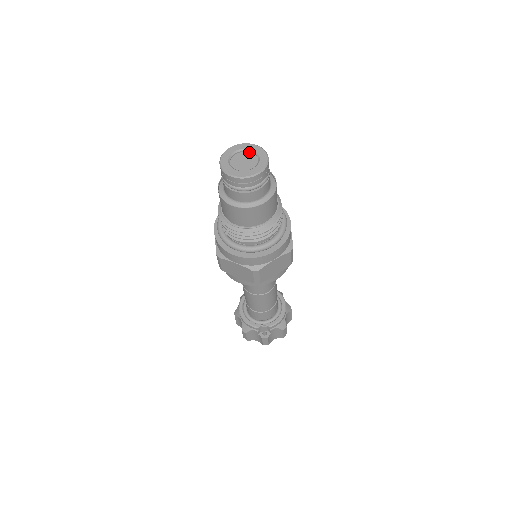
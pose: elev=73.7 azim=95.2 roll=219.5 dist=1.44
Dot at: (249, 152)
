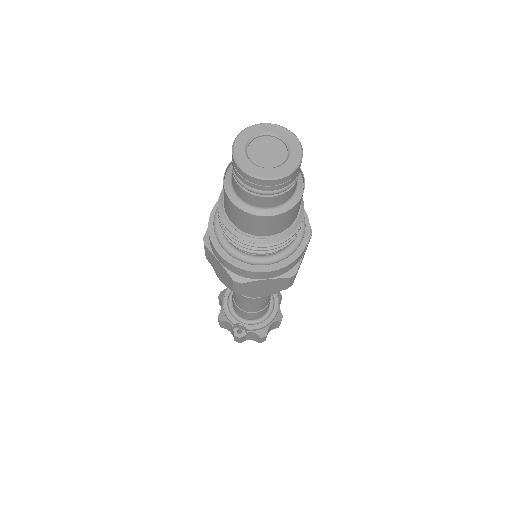
Dot at: (281, 141)
